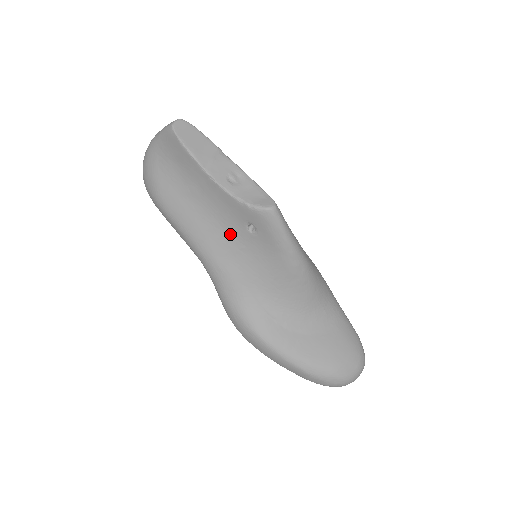
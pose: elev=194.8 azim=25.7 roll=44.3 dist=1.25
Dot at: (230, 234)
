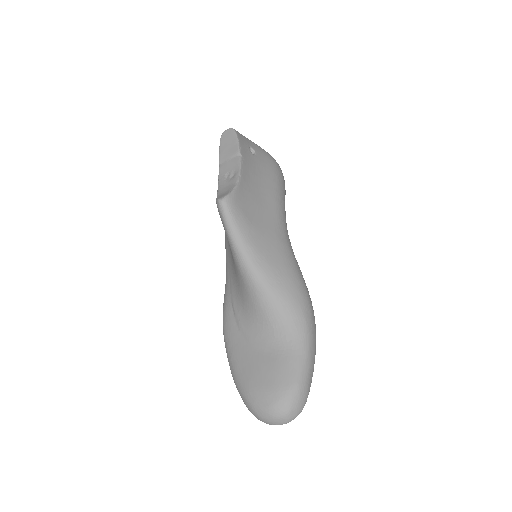
Dot at: occluded
